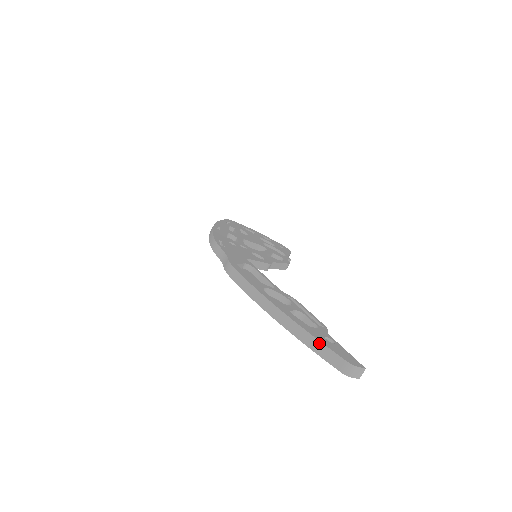
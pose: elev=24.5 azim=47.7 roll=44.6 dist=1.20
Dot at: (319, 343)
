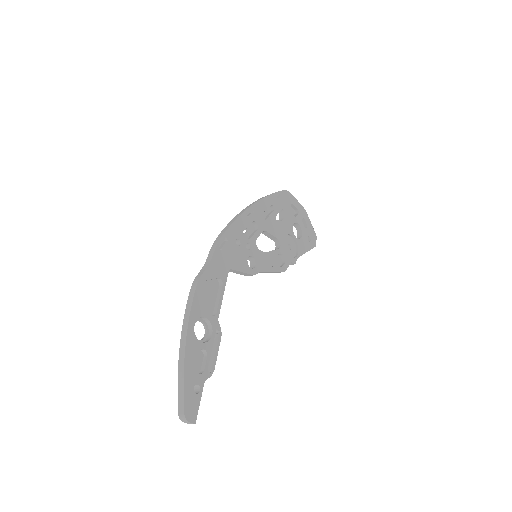
Dot at: (182, 391)
